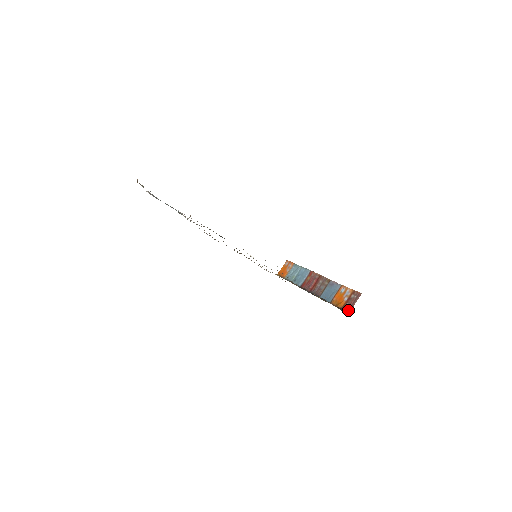
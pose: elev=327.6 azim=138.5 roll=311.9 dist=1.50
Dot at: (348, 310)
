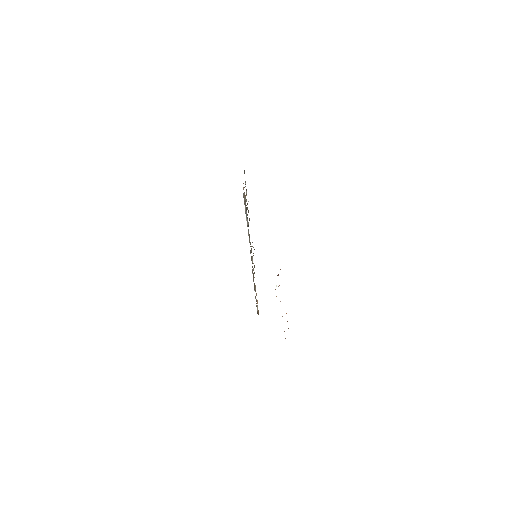
Dot at: occluded
